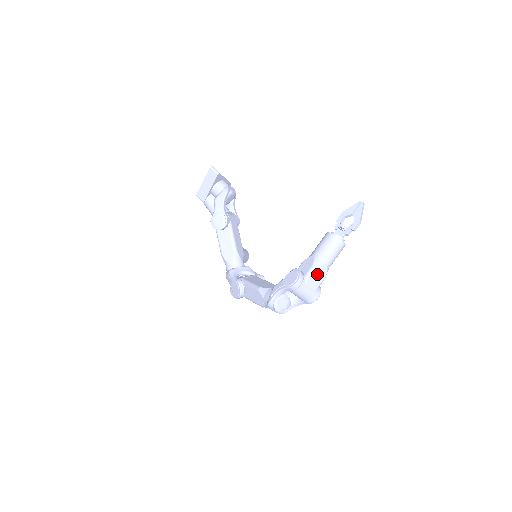
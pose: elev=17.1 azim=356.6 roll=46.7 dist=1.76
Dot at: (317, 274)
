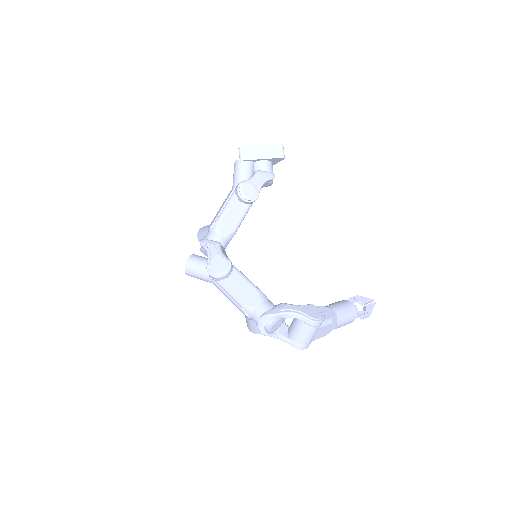
Dot at: (328, 328)
